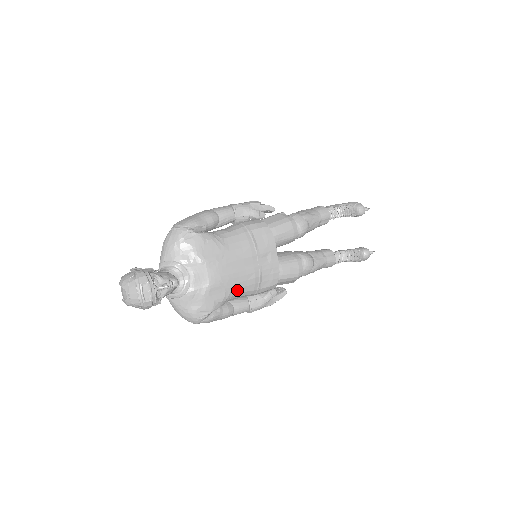
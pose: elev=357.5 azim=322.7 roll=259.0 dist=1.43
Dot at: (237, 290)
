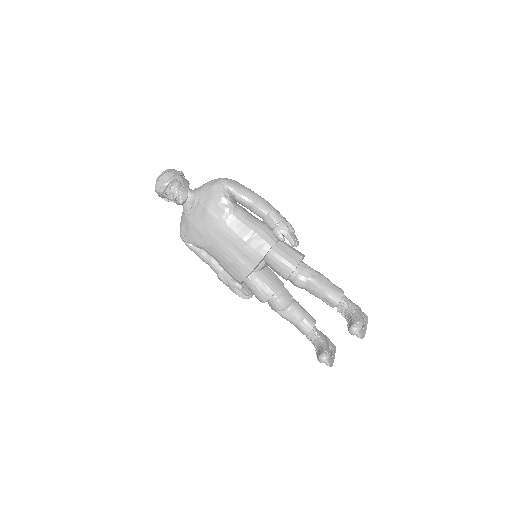
Dot at: (211, 251)
